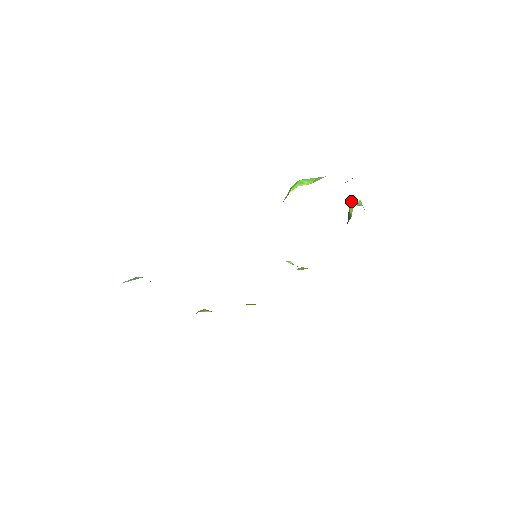
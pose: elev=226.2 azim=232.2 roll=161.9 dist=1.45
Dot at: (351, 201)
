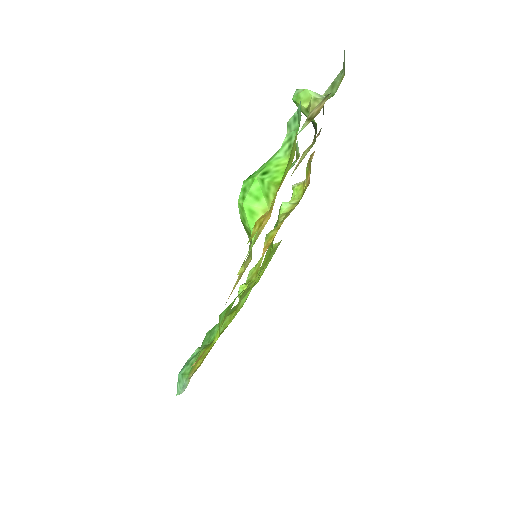
Dot at: (294, 99)
